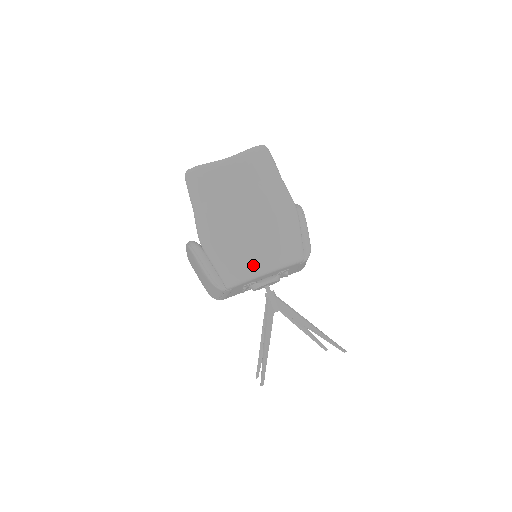
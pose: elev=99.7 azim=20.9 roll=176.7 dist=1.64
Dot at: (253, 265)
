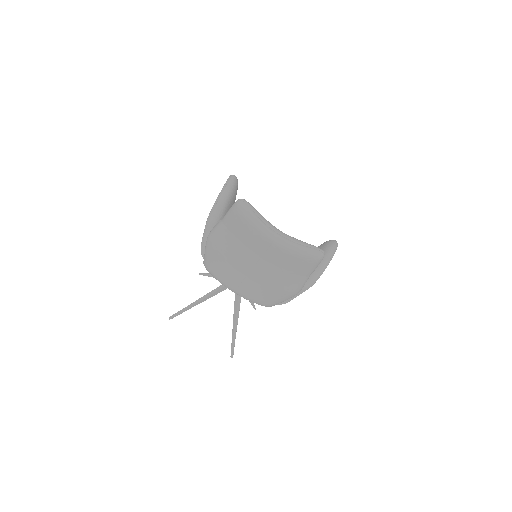
Dot at: (227, 284)
